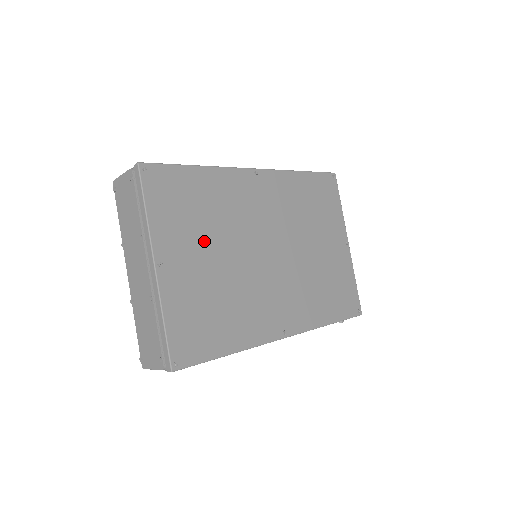
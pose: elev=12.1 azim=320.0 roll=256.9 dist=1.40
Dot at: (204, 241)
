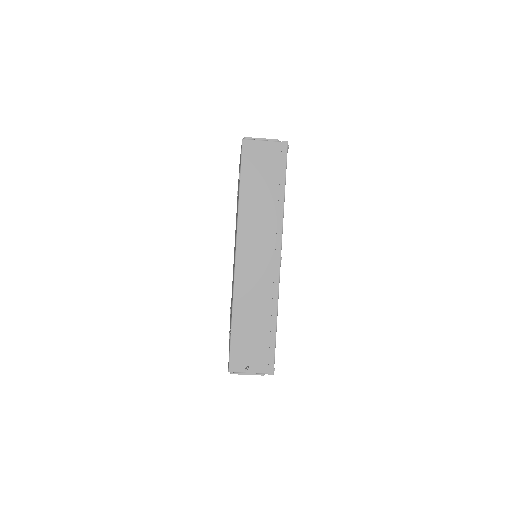
Dot at: occluded
